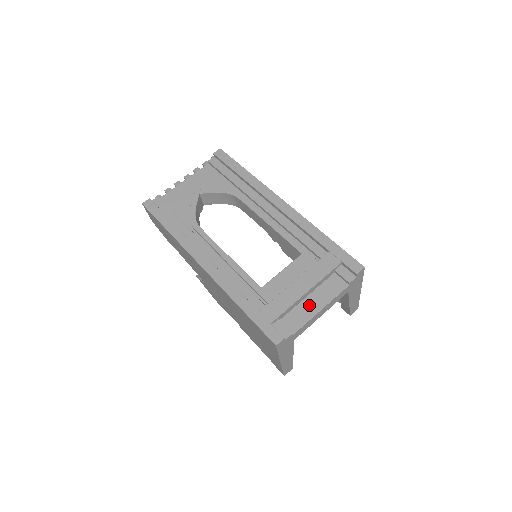
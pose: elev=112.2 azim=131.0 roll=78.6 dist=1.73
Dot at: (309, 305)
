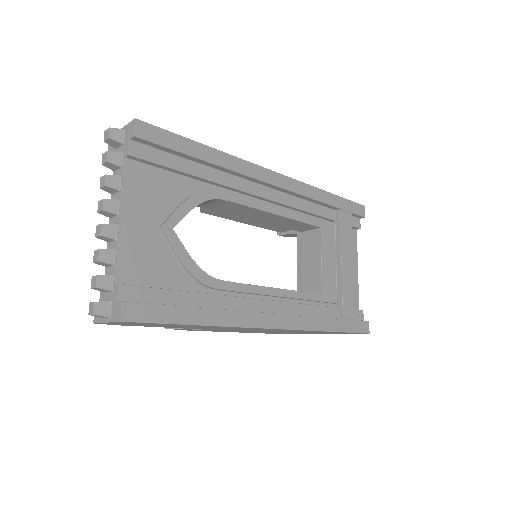
Dot at: occluded
